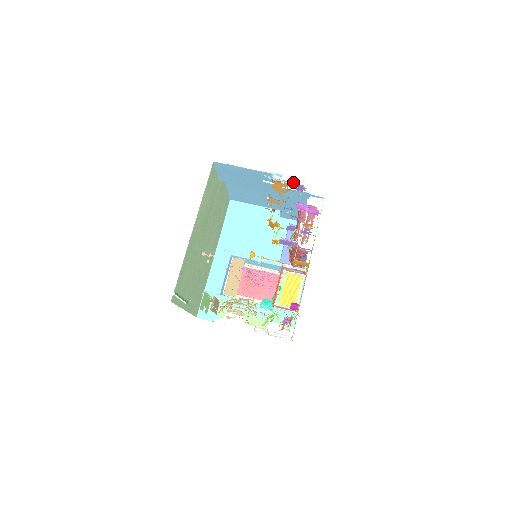
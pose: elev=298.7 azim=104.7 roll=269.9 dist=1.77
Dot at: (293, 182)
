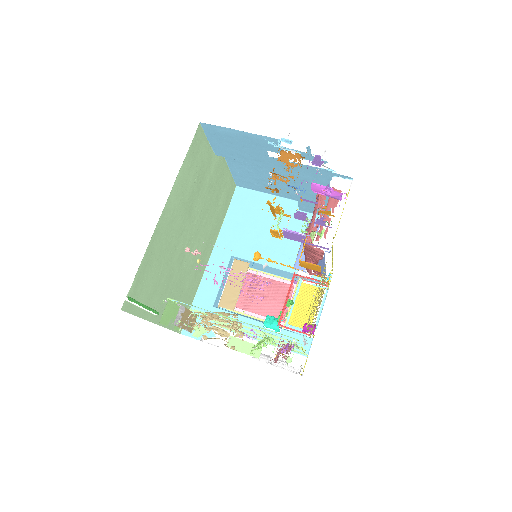
Dot at: (308, 152)
